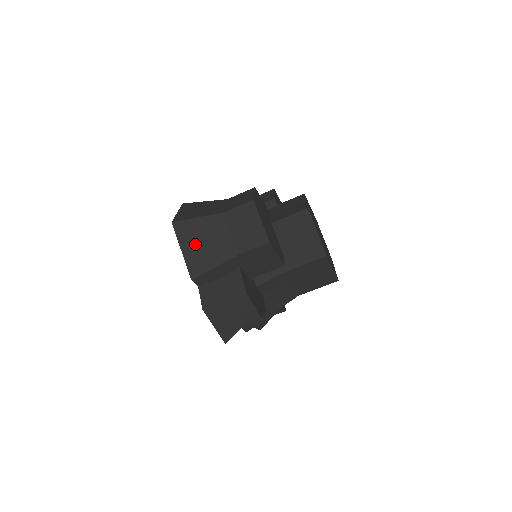
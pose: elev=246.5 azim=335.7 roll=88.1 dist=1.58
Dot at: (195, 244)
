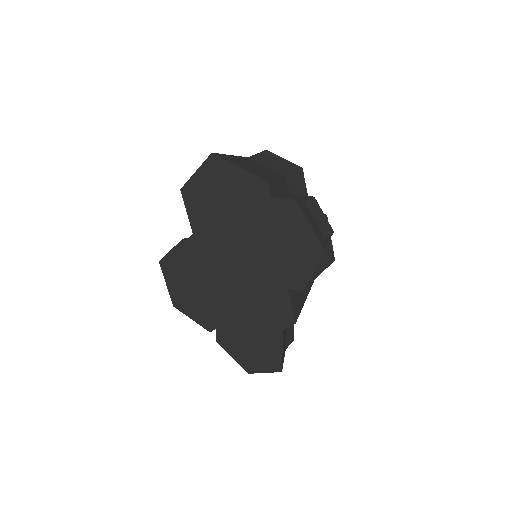
Dot at: (246, 166)
